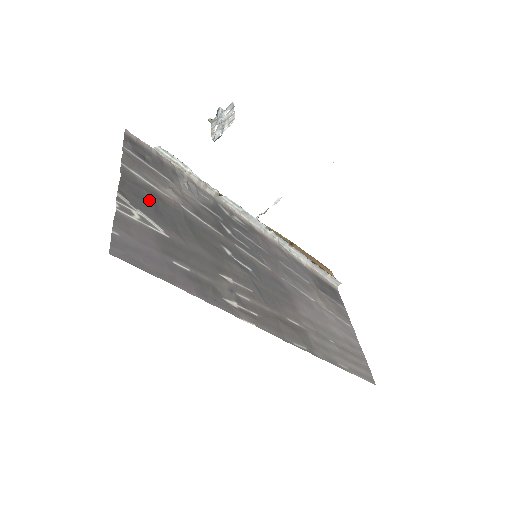
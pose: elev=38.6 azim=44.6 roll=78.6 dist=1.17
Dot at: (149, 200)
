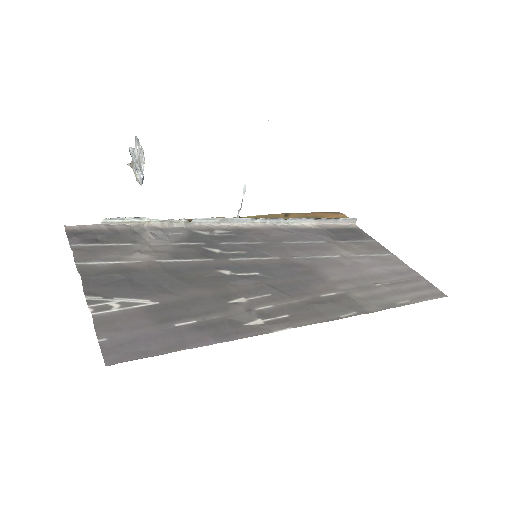
Dot at: (121, 280)
